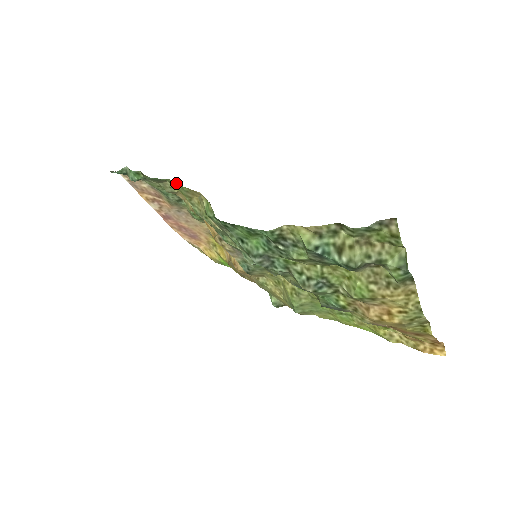
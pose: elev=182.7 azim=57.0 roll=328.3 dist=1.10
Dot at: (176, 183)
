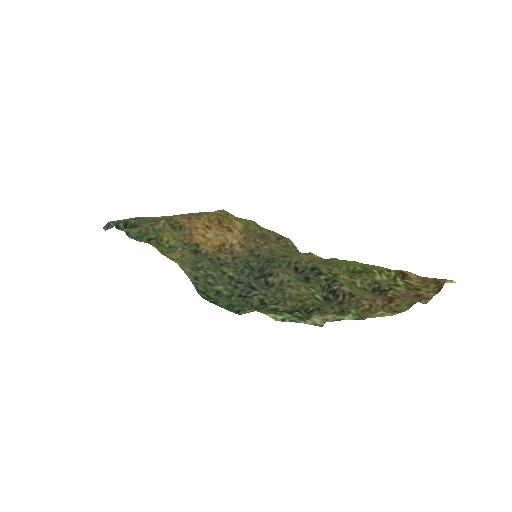
Dot at: (155, 246)
